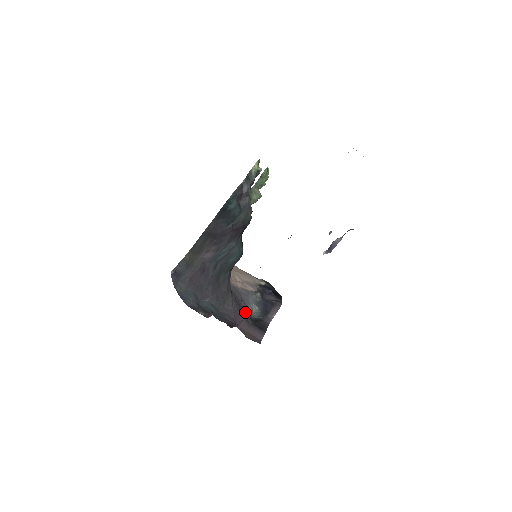
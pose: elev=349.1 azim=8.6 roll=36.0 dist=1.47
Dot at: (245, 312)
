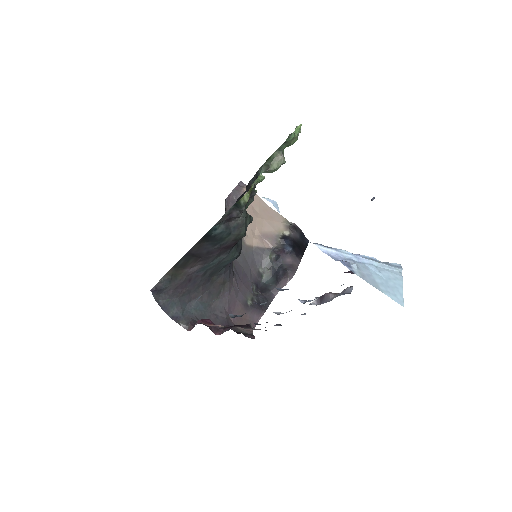
Dot at: (253, 279)
